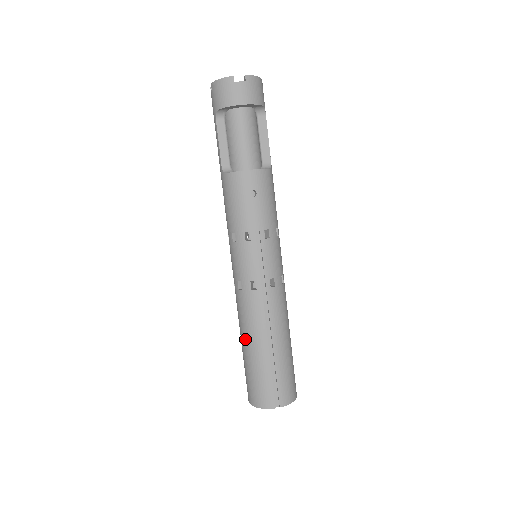
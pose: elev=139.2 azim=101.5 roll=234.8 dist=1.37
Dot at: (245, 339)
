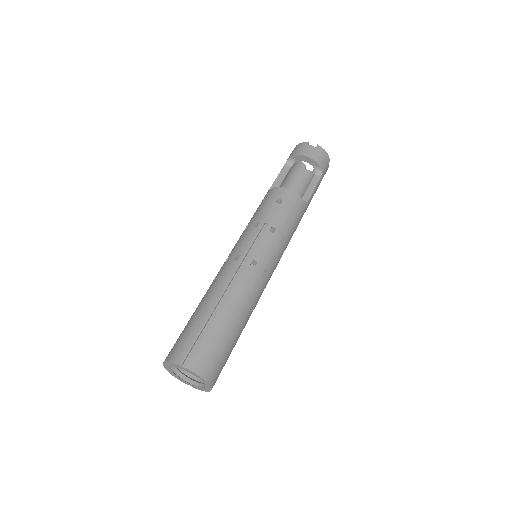
Dot at: (201, 300)
